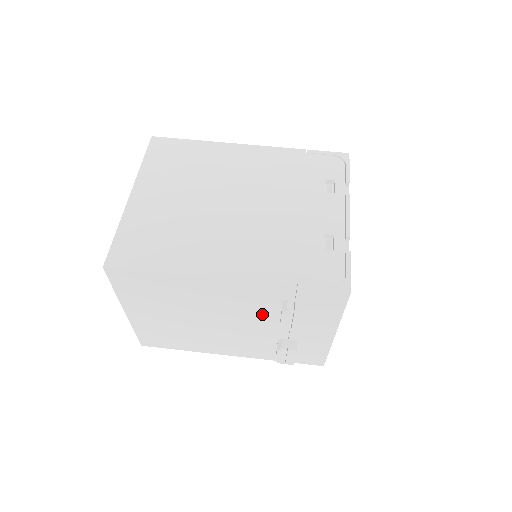
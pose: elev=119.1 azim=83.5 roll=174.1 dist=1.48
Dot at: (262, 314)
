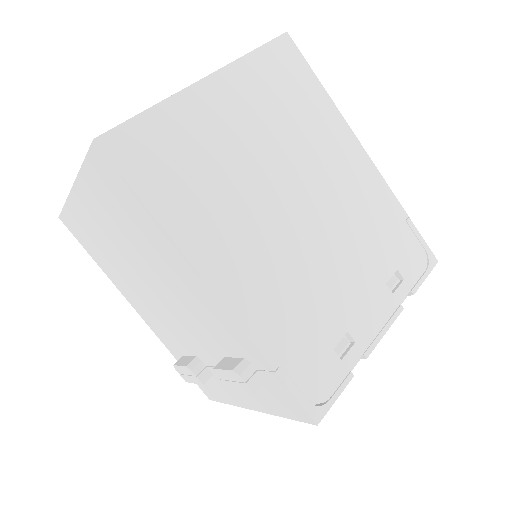
Dot at: (210, 338)
